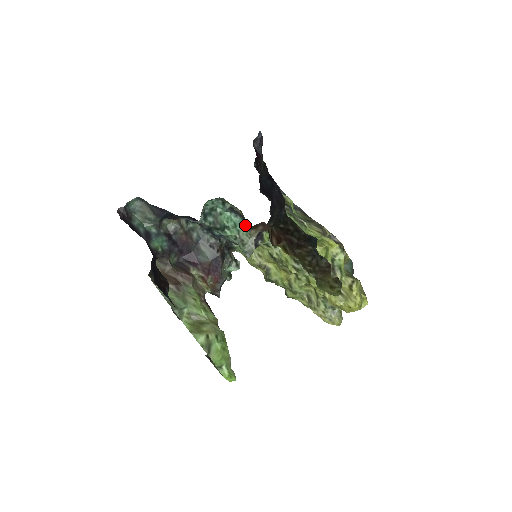
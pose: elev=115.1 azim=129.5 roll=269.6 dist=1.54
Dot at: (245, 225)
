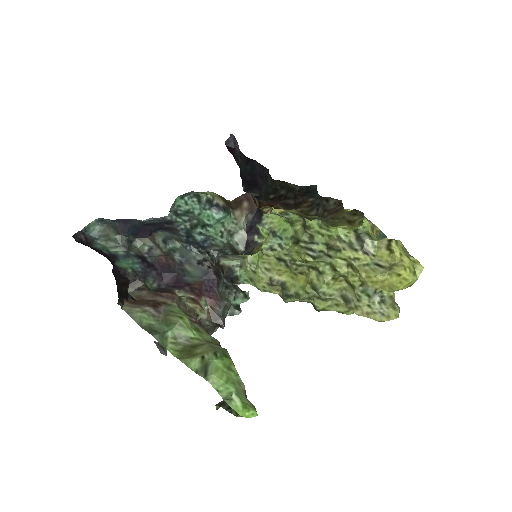
Dot at: (229, 215)
